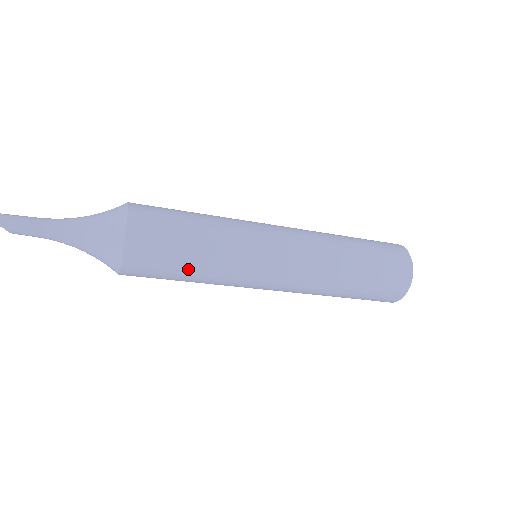
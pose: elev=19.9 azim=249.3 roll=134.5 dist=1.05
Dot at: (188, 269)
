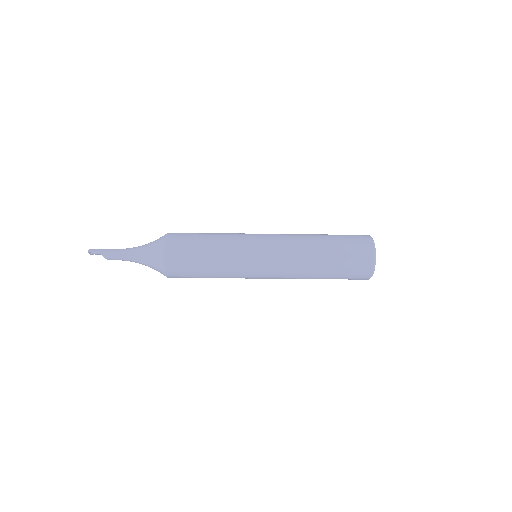
Dot at: (205, 258)
